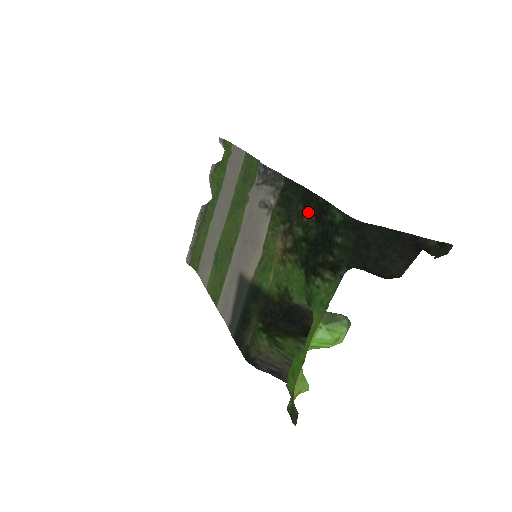
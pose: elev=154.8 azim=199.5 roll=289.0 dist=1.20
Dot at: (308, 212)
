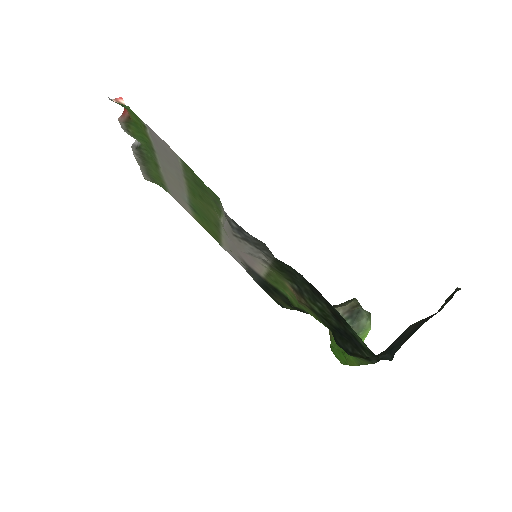
Dot at: (320, 302)
